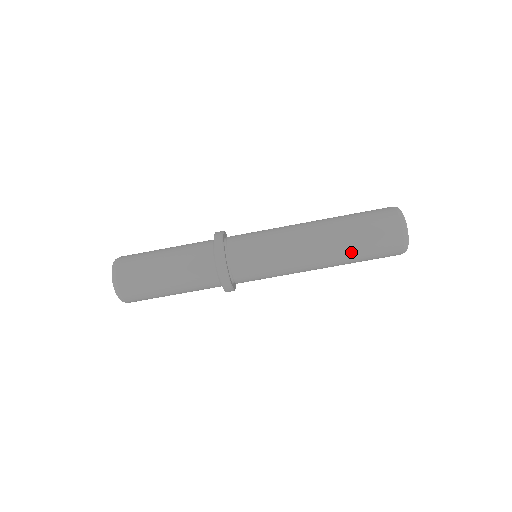
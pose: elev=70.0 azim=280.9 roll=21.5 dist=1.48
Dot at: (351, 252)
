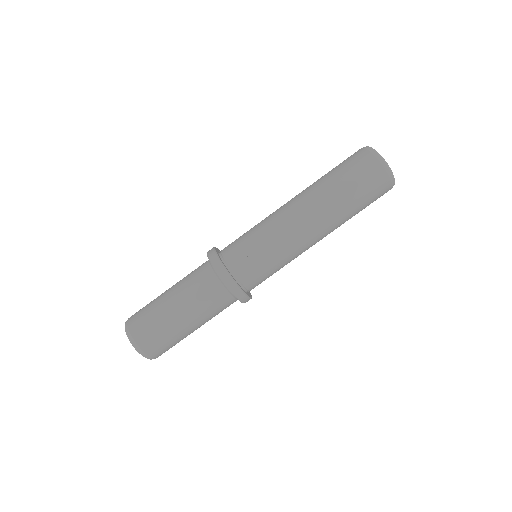
Dot at: (328, 187)
